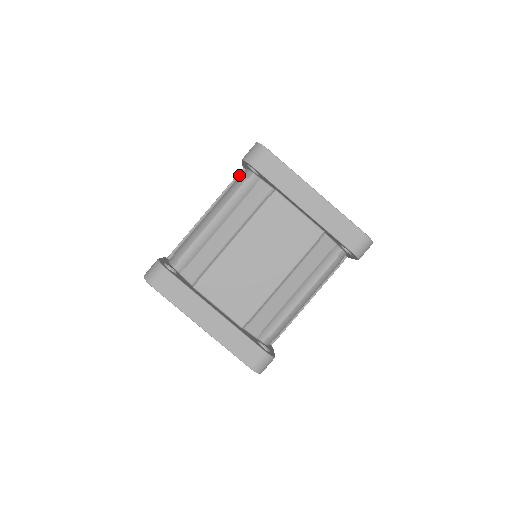
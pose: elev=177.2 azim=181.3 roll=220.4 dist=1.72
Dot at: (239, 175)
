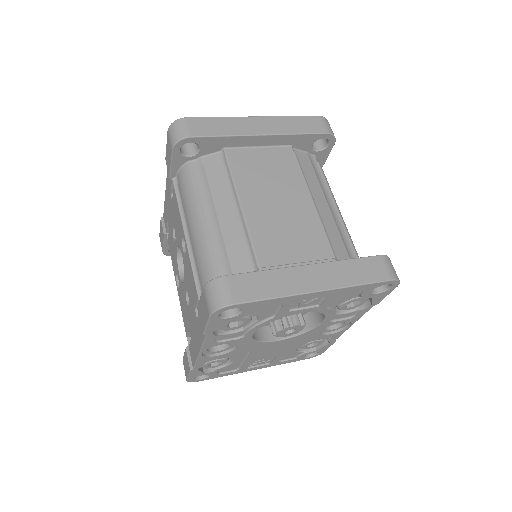
Dot at: (176, 186)
